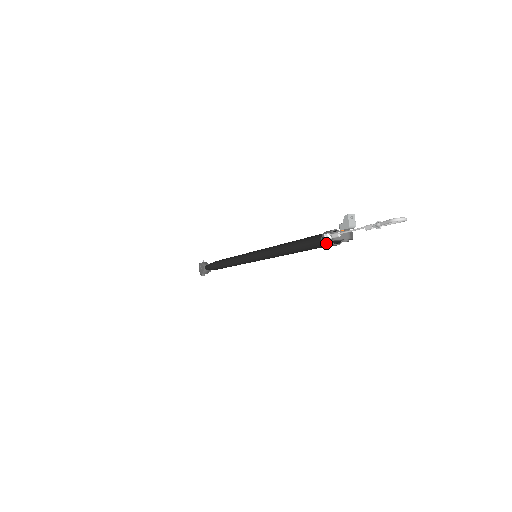
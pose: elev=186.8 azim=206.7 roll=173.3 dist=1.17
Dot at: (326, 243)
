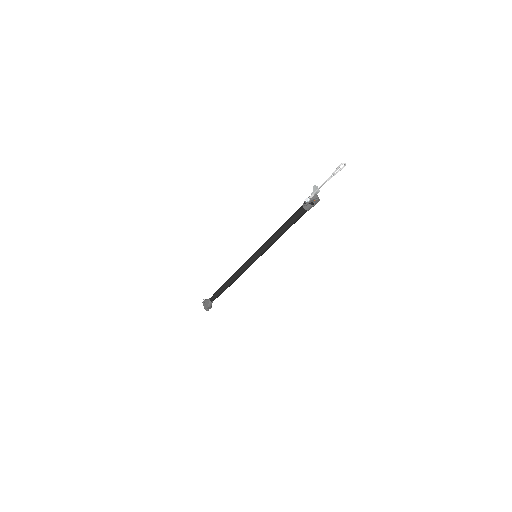
Dot at: (306, 207)
